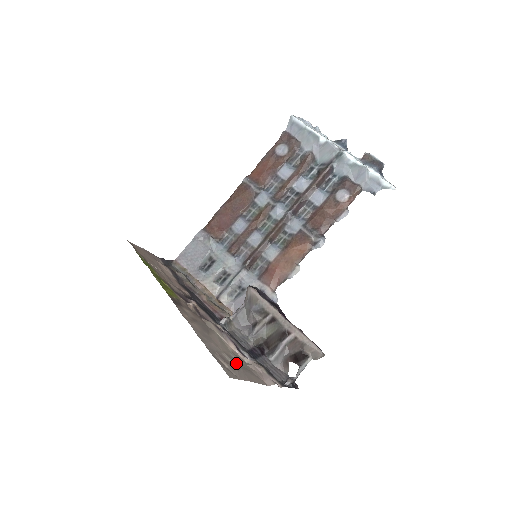
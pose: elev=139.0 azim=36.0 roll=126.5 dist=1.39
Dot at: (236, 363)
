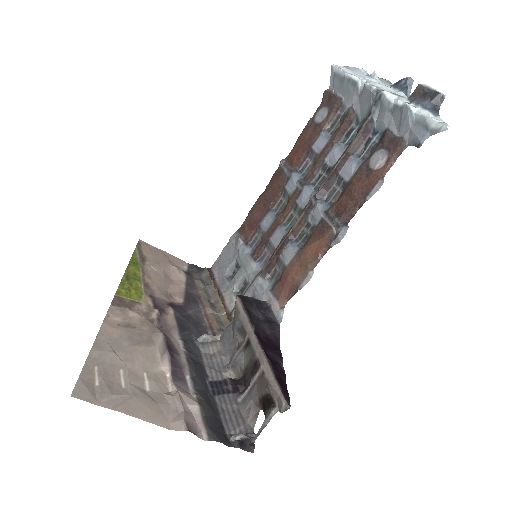
Dot at: (132, 386)
